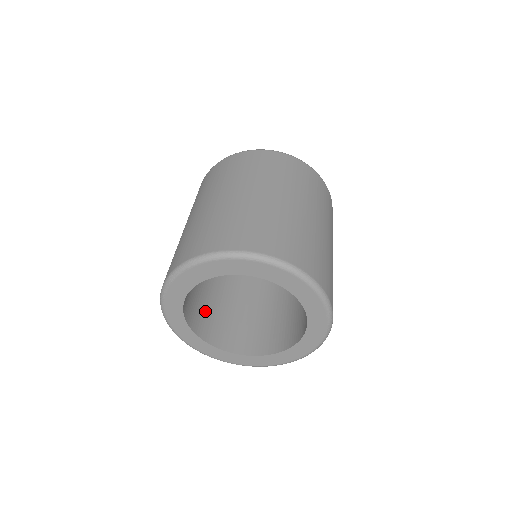
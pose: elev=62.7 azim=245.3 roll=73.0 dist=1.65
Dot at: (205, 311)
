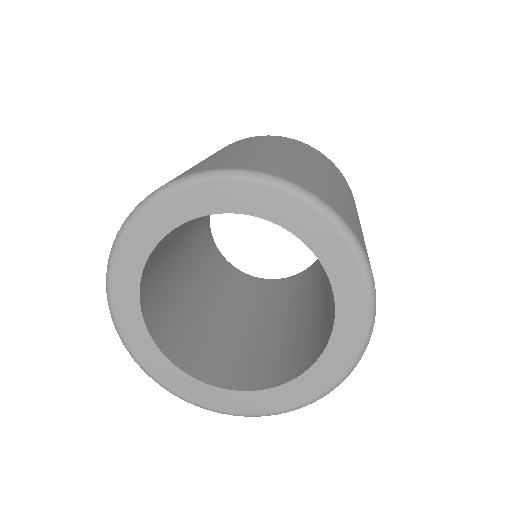
Dot at: (218, 355)
